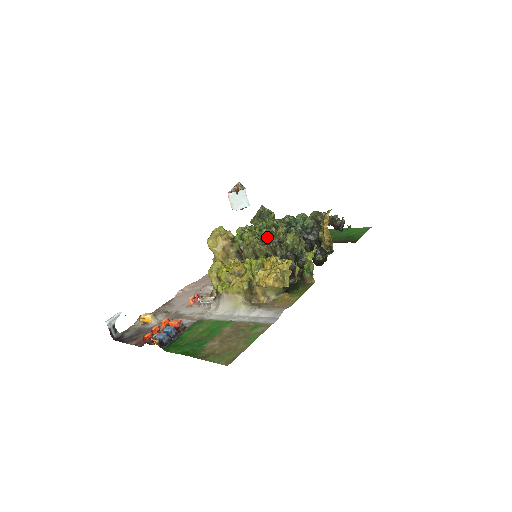
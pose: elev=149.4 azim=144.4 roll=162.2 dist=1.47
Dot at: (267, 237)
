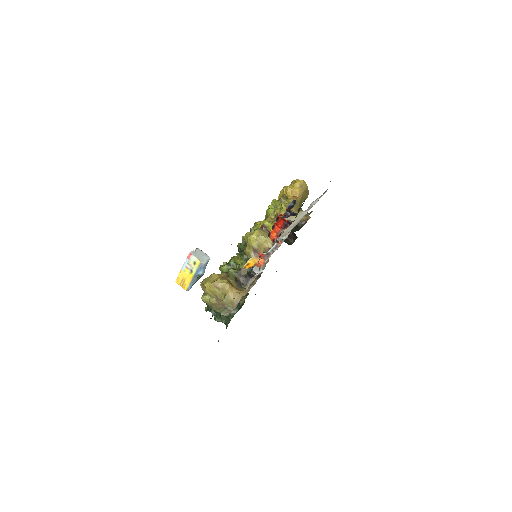
Dot at: occluded
